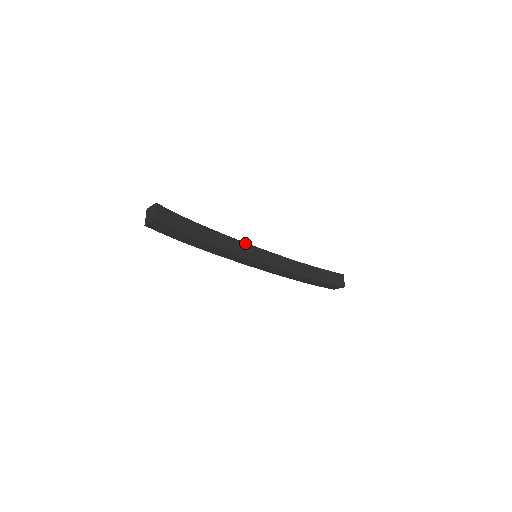
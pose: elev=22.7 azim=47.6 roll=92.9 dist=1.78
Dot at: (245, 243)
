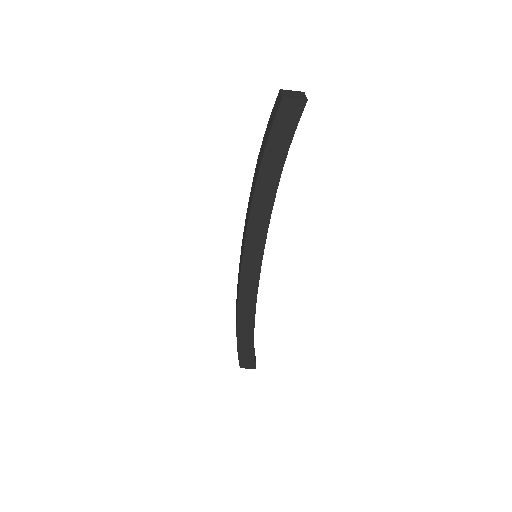
Dot at: occluded
